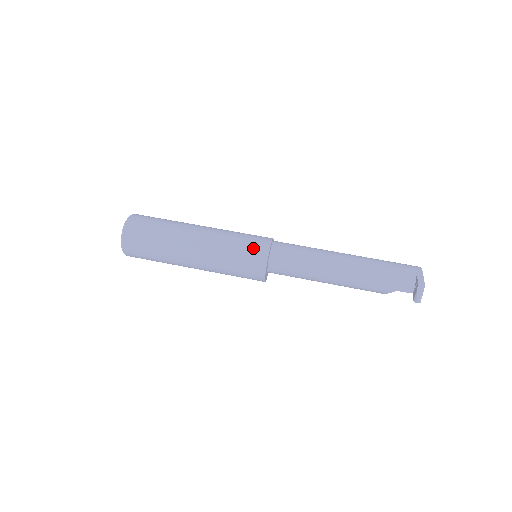
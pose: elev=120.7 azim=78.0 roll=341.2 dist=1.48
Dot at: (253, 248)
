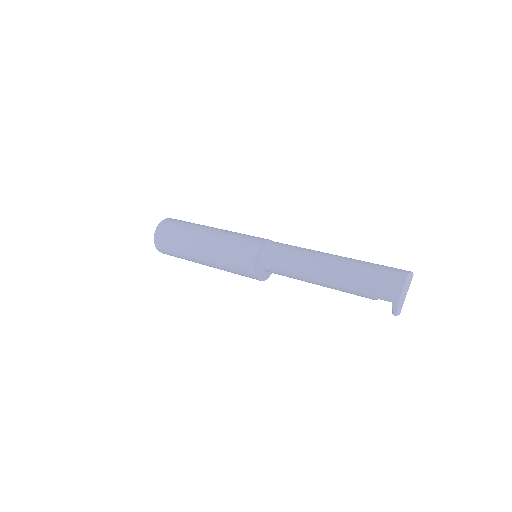
Dot at: (243, 254)
